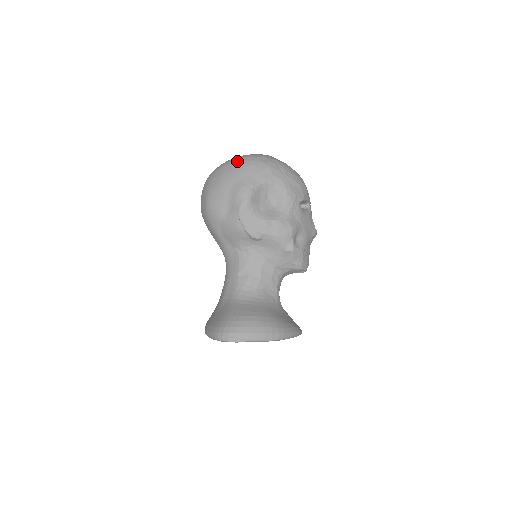
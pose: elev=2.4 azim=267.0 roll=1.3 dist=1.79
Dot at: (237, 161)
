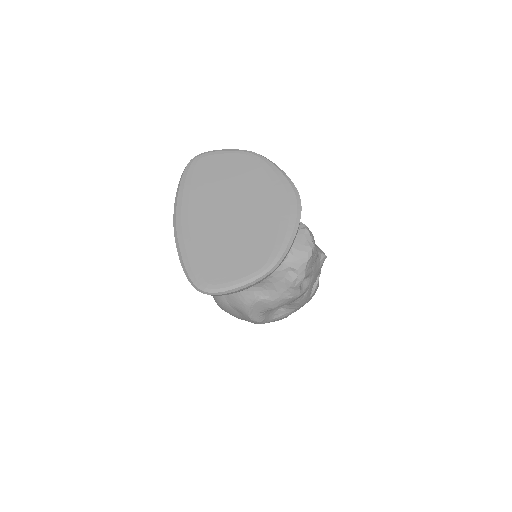
Dot at: occluded
